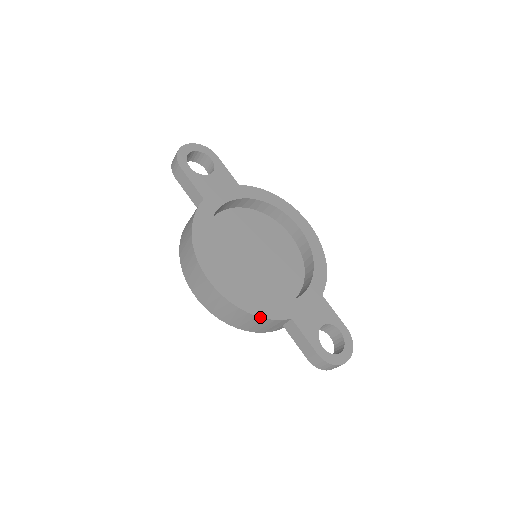
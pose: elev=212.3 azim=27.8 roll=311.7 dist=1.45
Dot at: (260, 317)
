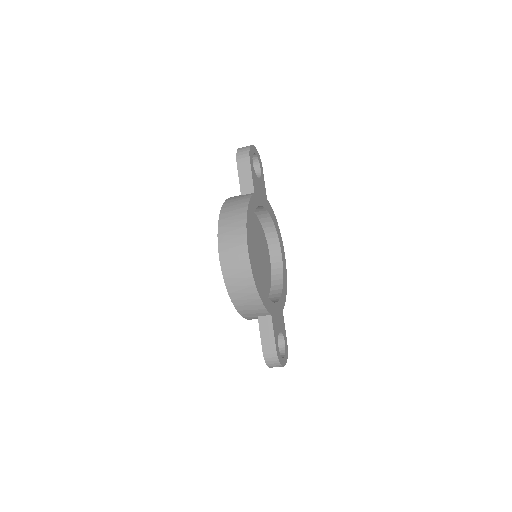
Dot at: (261, 301)
